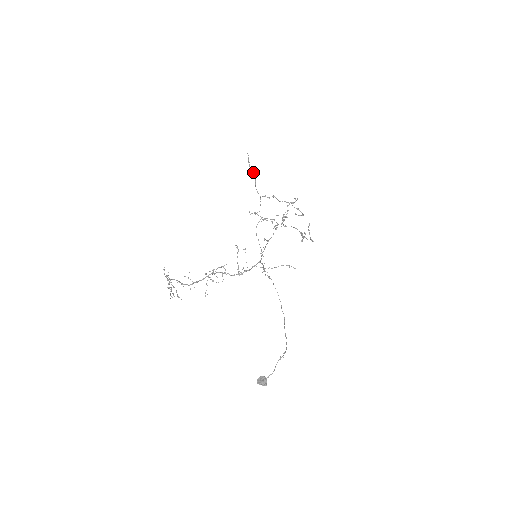
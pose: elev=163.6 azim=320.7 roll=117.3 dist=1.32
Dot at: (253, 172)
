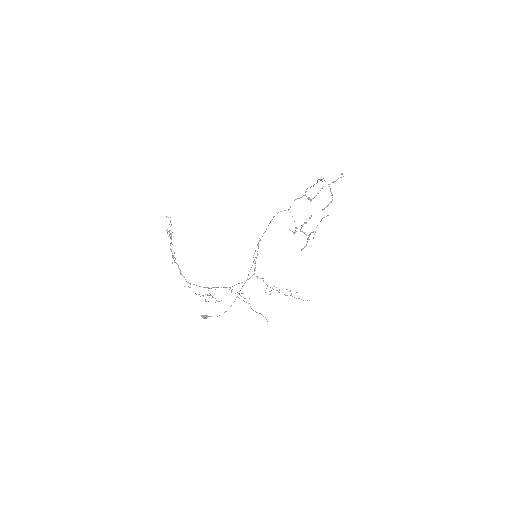
Dot at: occluded
